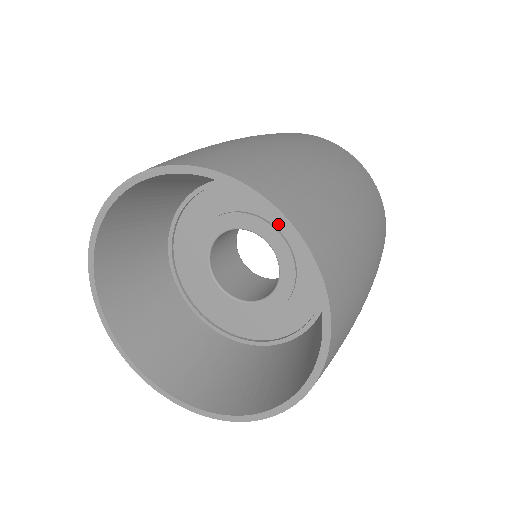
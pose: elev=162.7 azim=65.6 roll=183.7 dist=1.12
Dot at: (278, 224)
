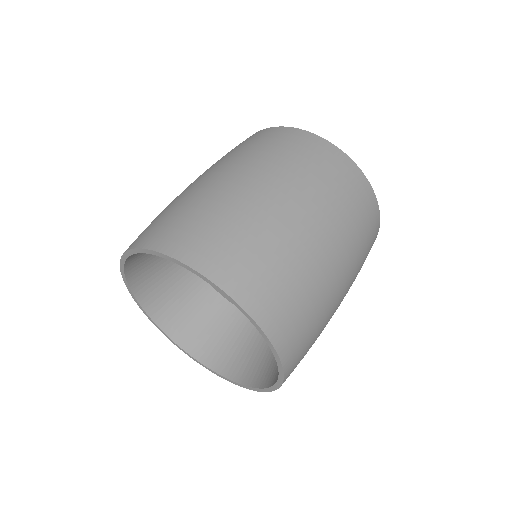
Dot at: occluded
